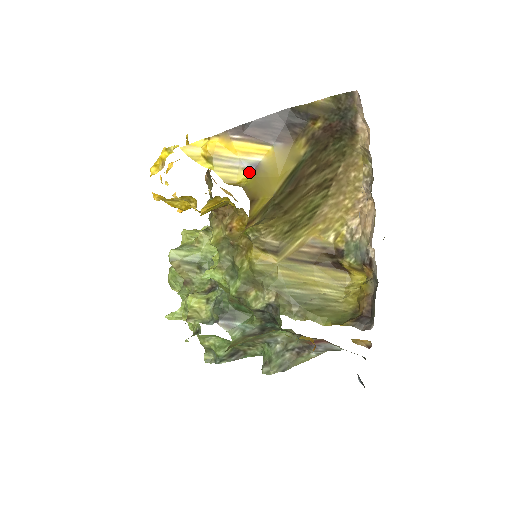
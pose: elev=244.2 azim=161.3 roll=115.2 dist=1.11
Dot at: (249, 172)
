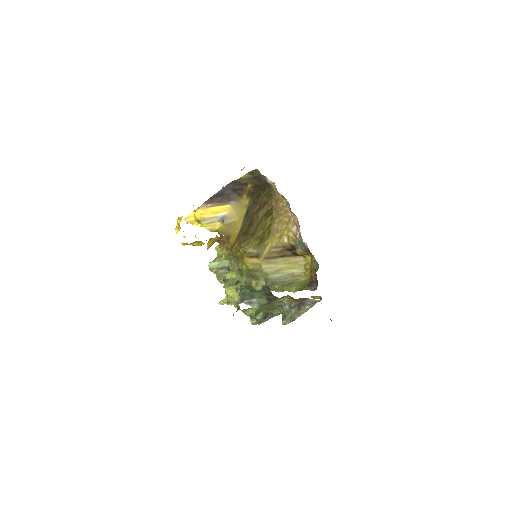
Dot at: (221, 222)
